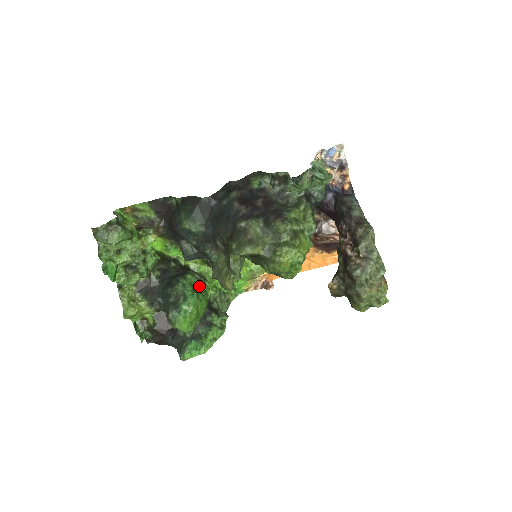
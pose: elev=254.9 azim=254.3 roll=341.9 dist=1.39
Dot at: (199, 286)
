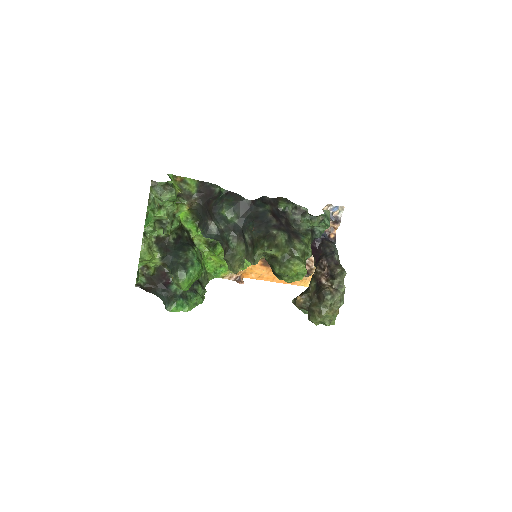
Dot at: (200, 259)
